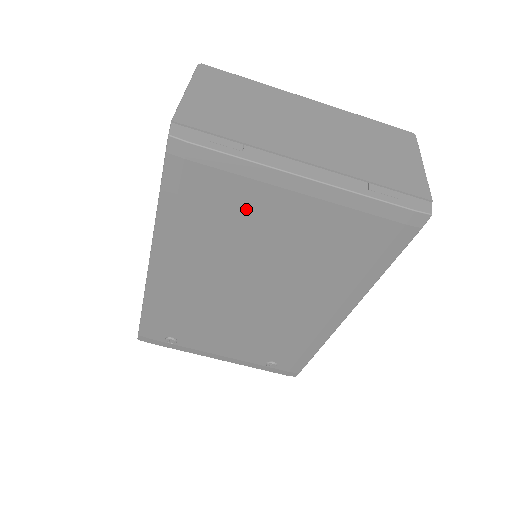
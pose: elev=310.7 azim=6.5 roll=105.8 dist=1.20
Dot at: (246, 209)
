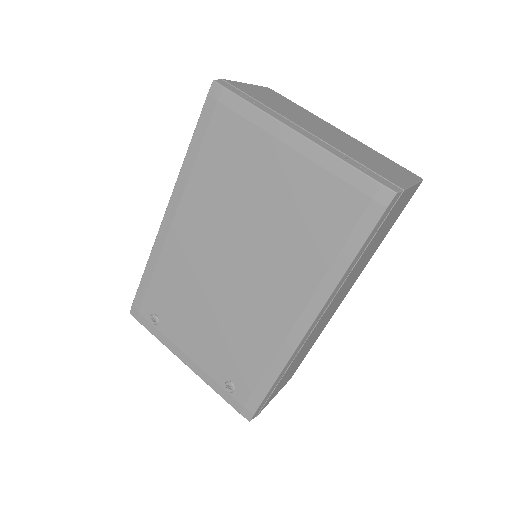
Dot at: (248, 159)
